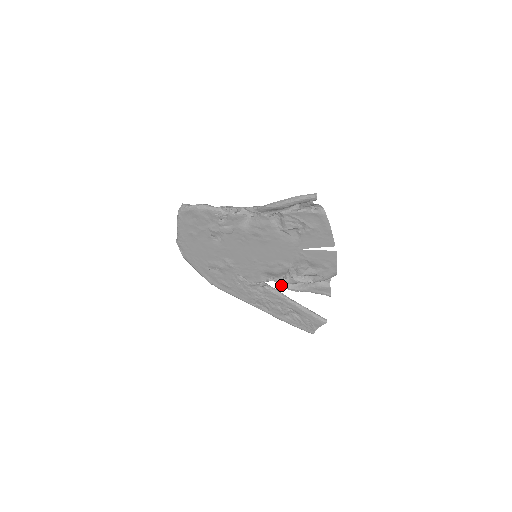
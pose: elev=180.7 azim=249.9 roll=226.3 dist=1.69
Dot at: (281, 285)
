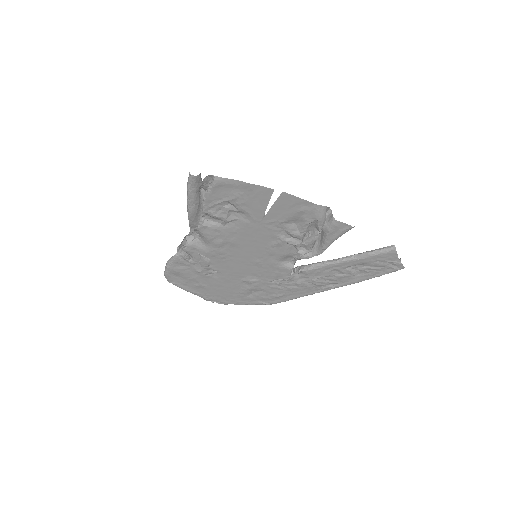
Dot at: (307, 258)
